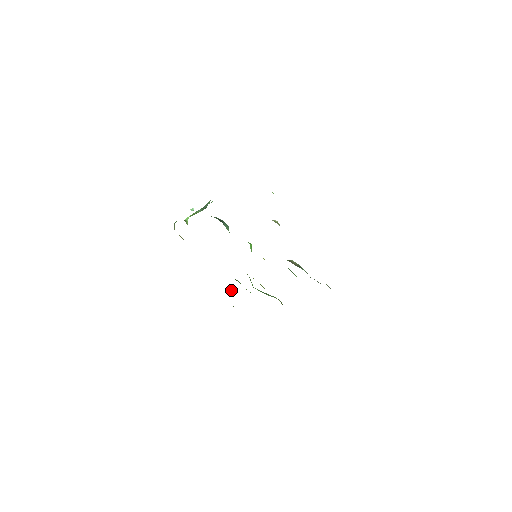
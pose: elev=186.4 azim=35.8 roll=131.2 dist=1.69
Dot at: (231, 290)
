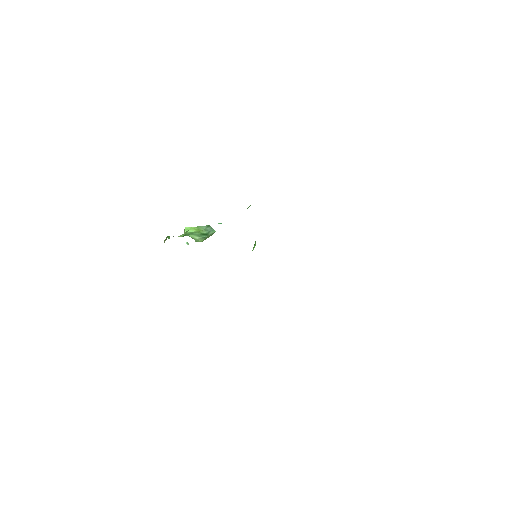
Dot at: occluded
